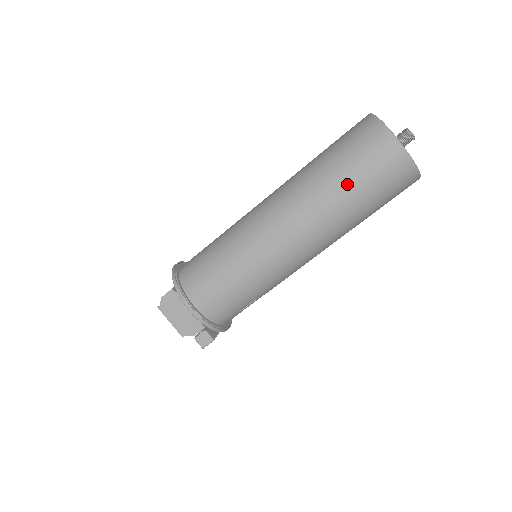
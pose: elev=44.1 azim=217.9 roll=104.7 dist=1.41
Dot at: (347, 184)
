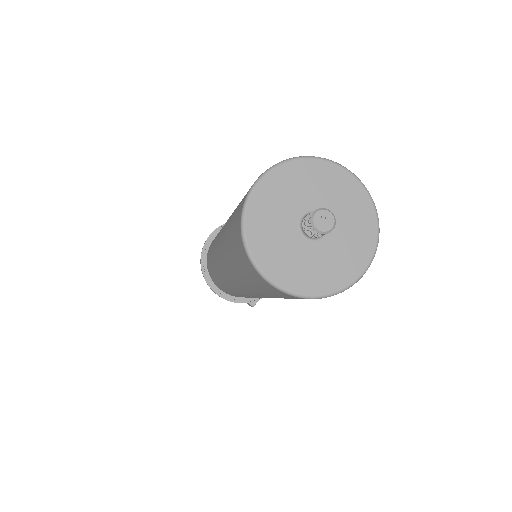
Dot at: (248, 283)
